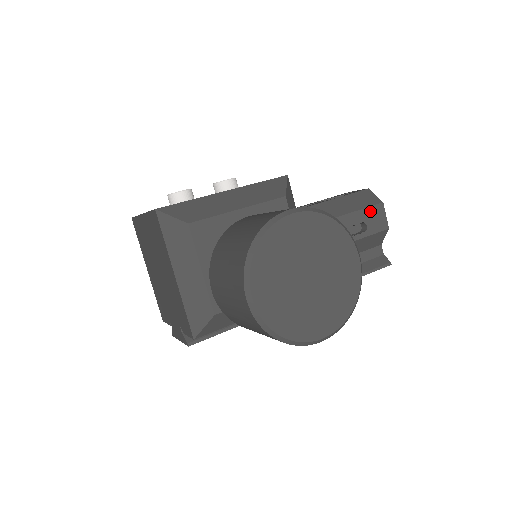
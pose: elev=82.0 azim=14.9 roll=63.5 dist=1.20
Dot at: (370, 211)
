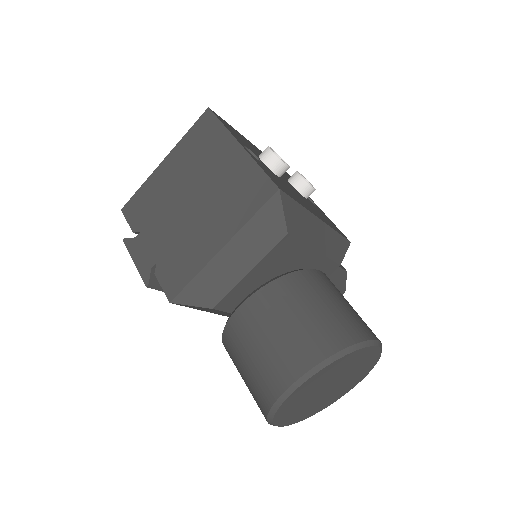
Dot at: occluded
